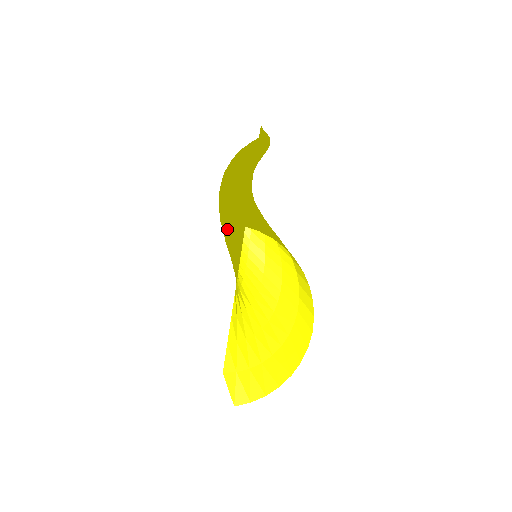
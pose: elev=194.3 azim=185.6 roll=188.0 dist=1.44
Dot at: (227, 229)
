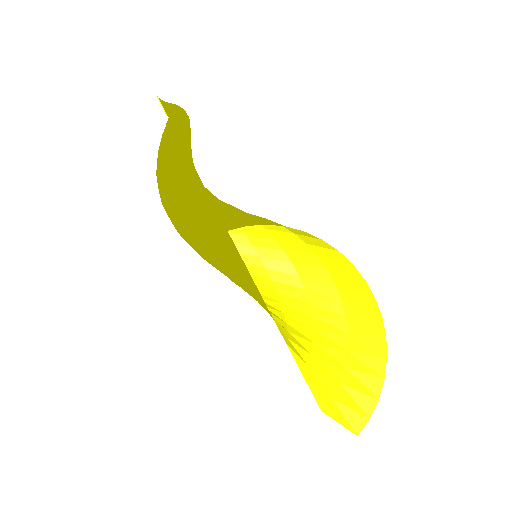
Dot at: (205, 247)
